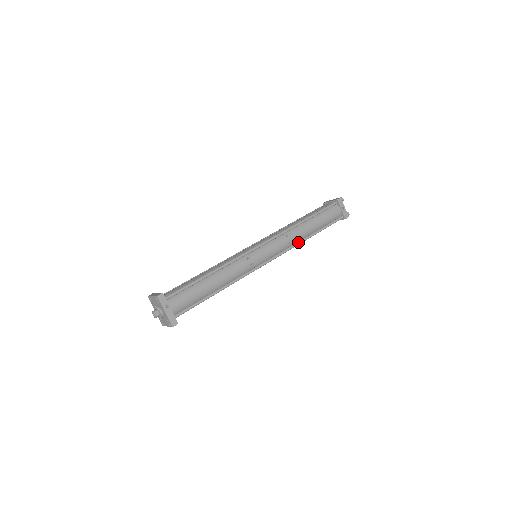
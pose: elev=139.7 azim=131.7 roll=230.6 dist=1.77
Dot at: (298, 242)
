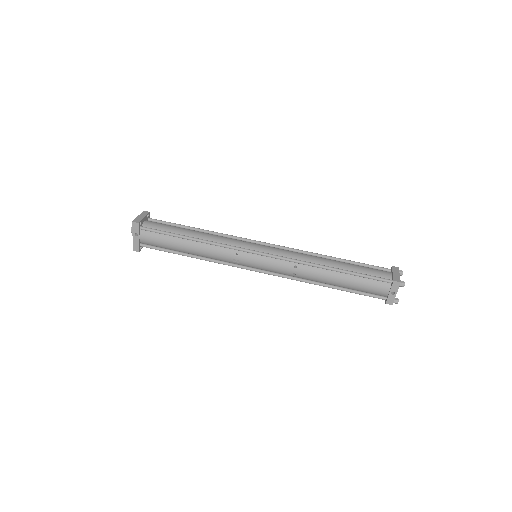
Dot at: (305, 280)
